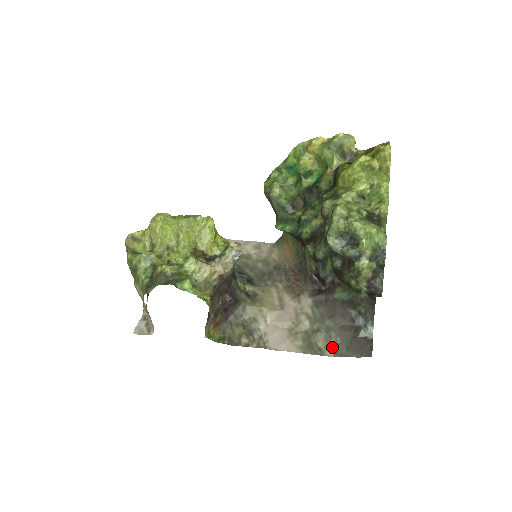
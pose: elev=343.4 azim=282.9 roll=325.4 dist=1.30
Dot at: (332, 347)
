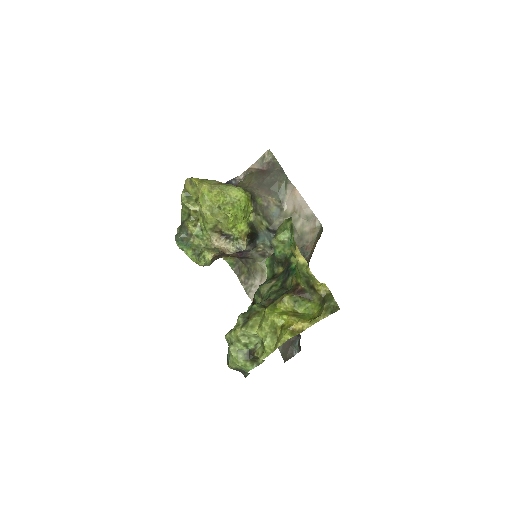
Dot at: occluded
